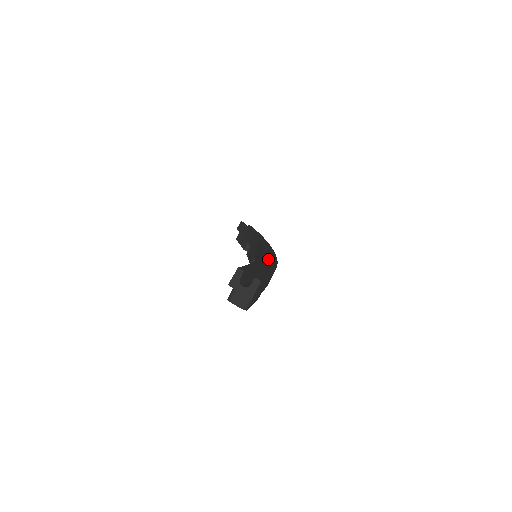
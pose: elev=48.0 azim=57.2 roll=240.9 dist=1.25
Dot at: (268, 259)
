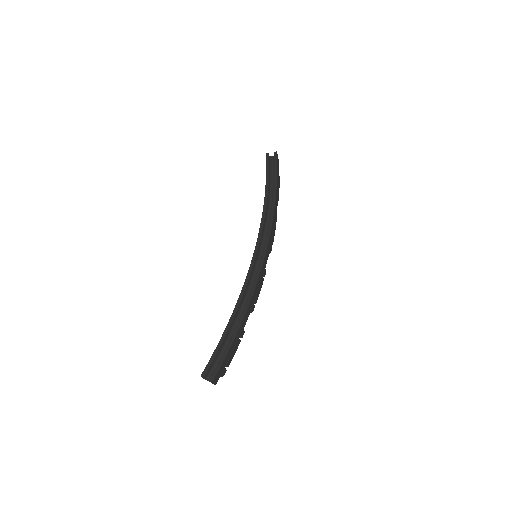
Dot at: occluded
